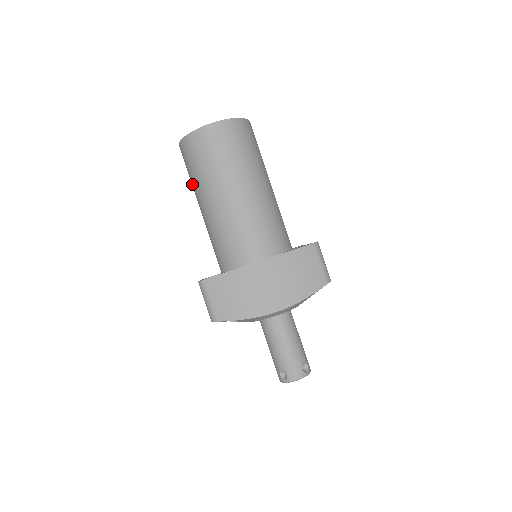
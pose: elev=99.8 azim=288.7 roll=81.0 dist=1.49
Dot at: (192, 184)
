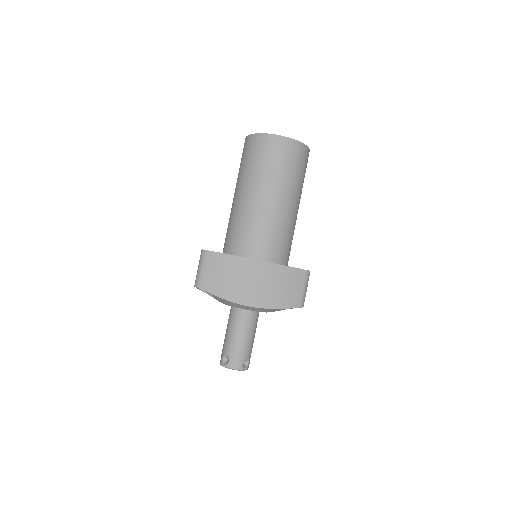
Dot at: (239, 173)
